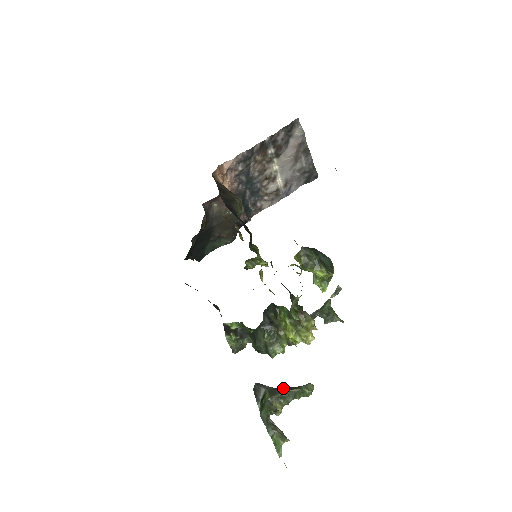
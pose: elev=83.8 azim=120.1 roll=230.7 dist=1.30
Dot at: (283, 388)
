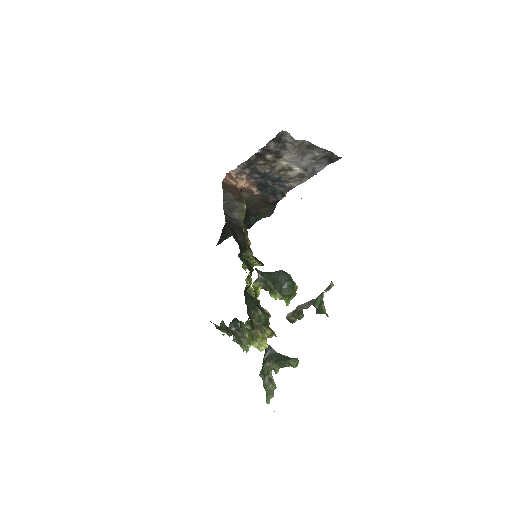
Dot at: (280, 355)
